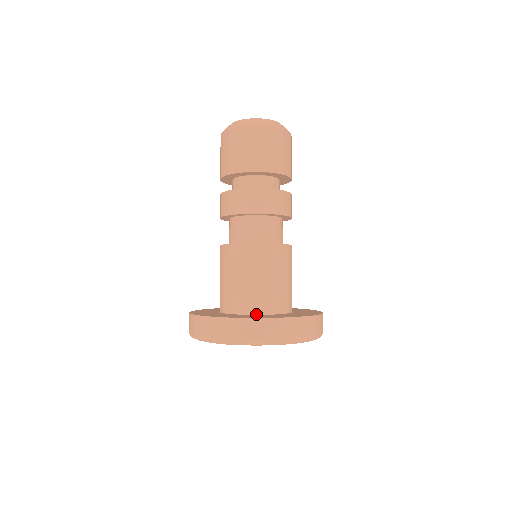
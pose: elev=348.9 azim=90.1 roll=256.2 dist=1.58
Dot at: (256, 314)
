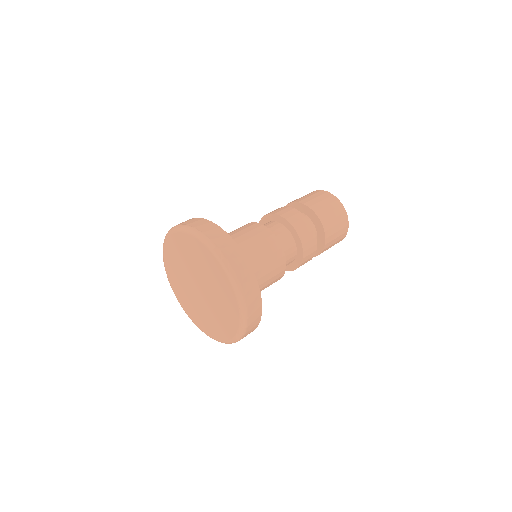
Dot at: occluded
